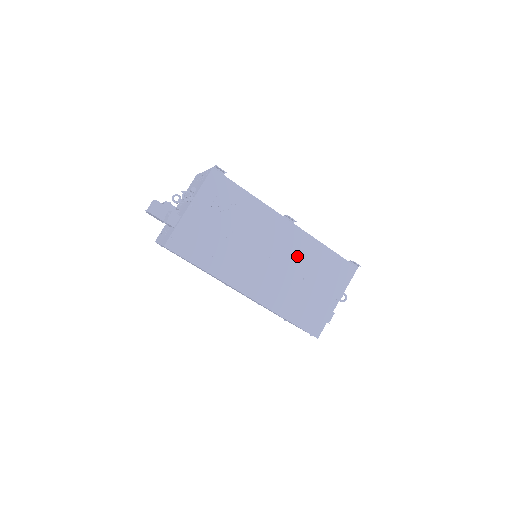
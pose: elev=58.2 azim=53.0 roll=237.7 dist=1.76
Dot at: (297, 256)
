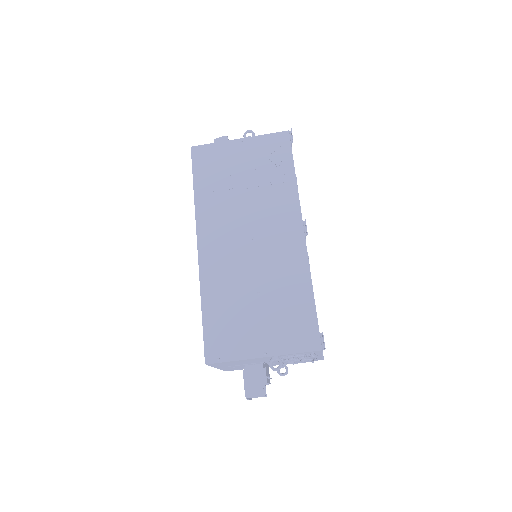
Dot at: (276, 266)
